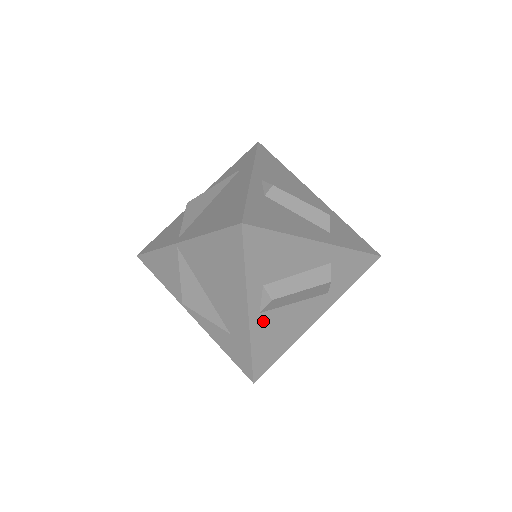
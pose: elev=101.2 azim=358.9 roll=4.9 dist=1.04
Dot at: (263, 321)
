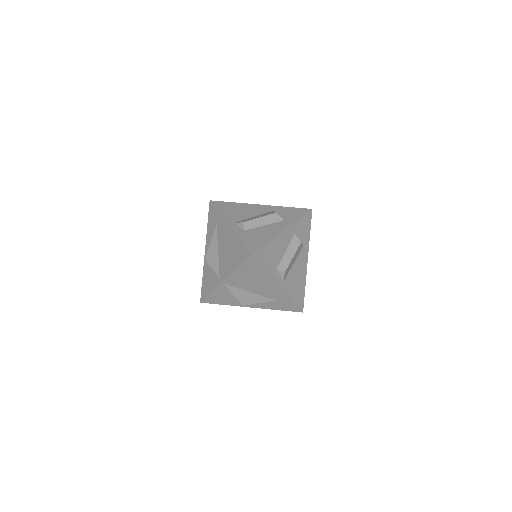
Dot at: (287, 283)
